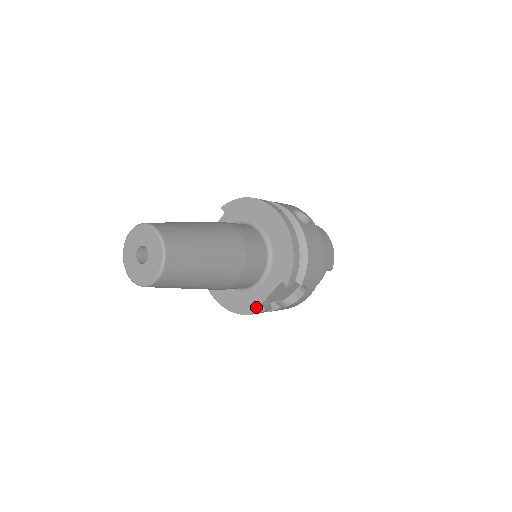
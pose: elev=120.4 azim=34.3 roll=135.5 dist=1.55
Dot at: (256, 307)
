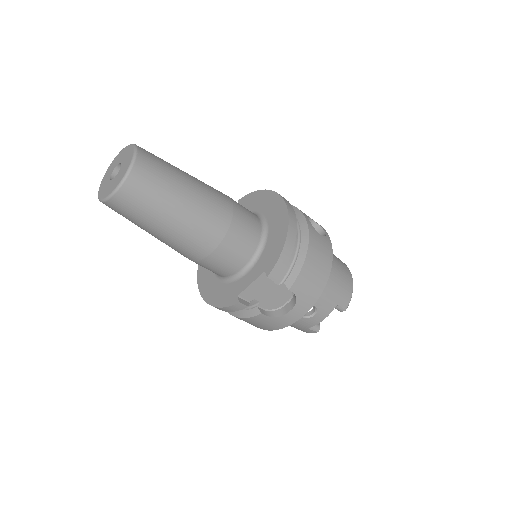
Dot at: (231, 299)
